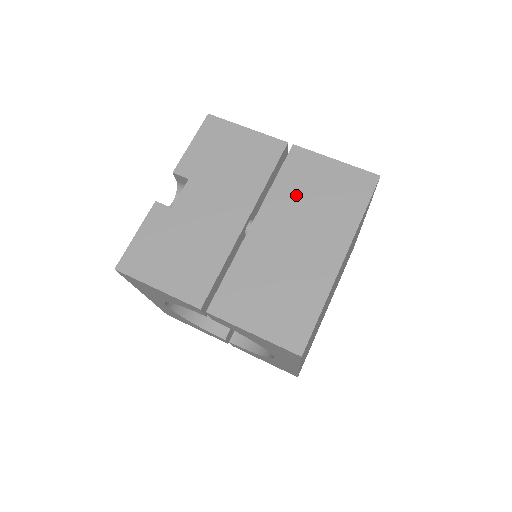
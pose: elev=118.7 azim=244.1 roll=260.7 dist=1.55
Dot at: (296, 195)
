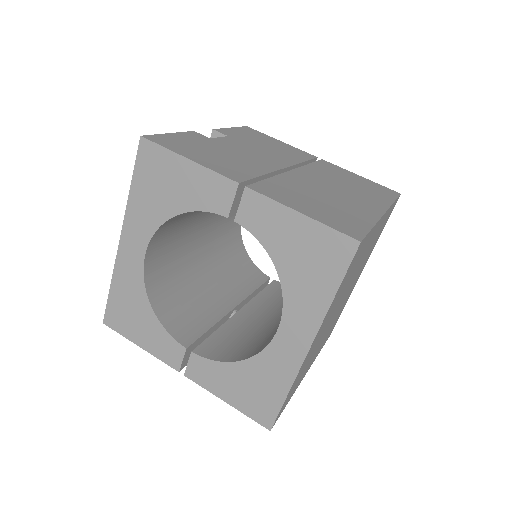
Dot at: (330, 175)
